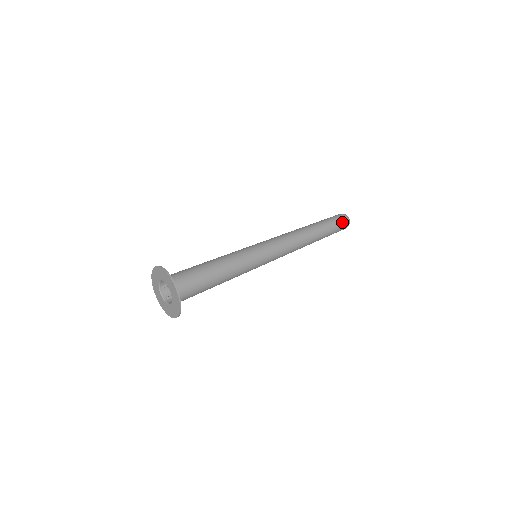
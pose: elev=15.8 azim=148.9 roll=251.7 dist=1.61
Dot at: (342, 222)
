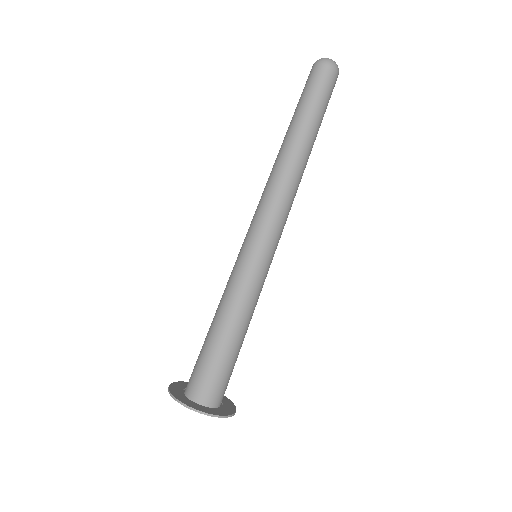
Dot at: (328, 84)
